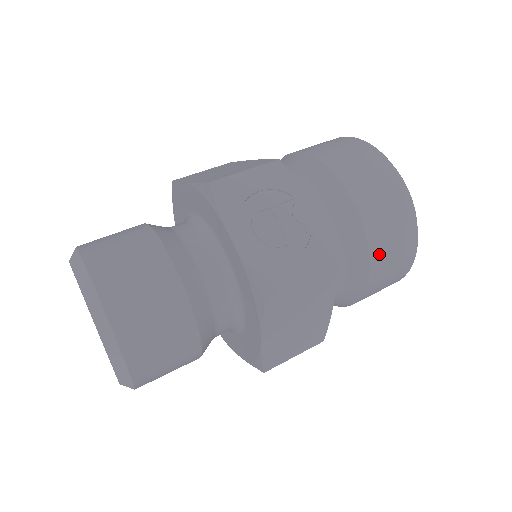
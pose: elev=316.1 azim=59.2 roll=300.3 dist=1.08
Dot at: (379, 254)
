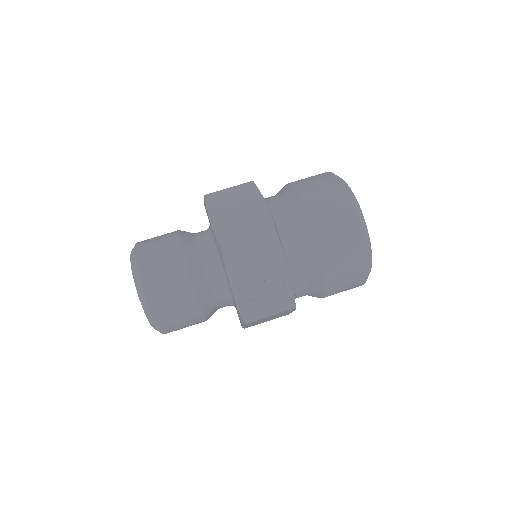
Dot at: (333, 289)
